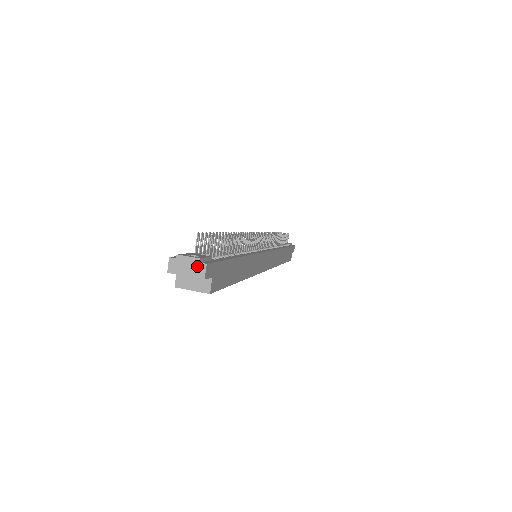
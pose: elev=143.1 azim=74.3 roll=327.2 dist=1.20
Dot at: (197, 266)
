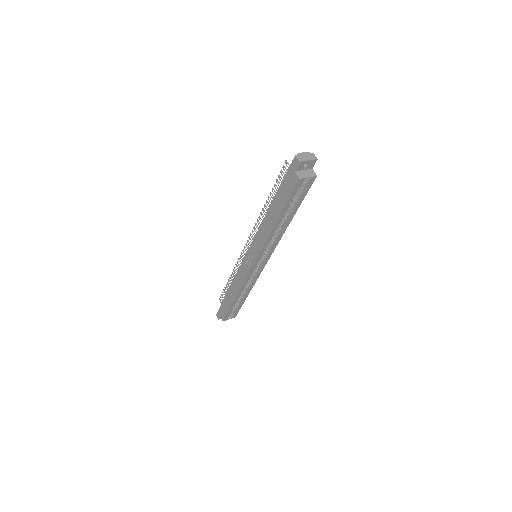
Dot at: (310, 155)
